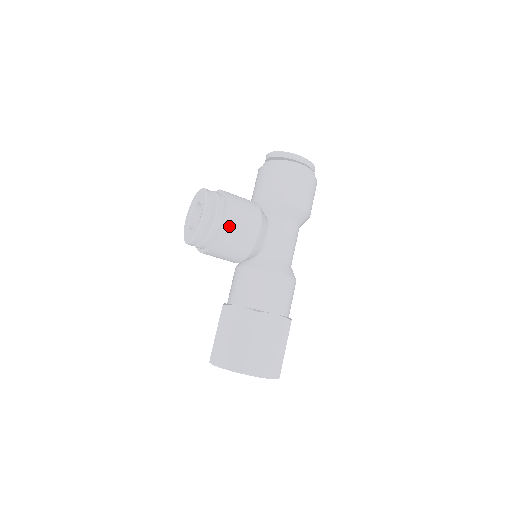
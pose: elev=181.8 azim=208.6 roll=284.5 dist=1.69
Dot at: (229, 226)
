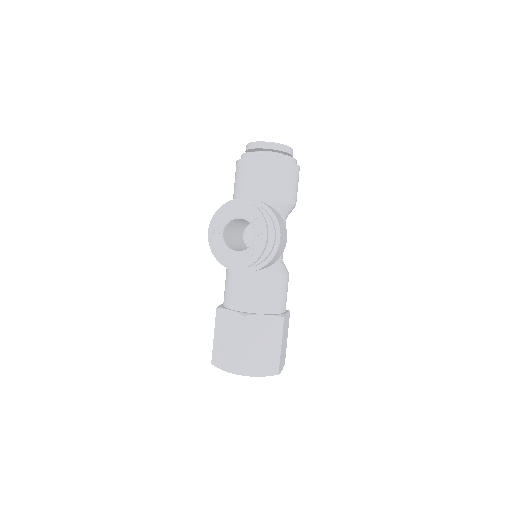
Dot at: (280, 245)
